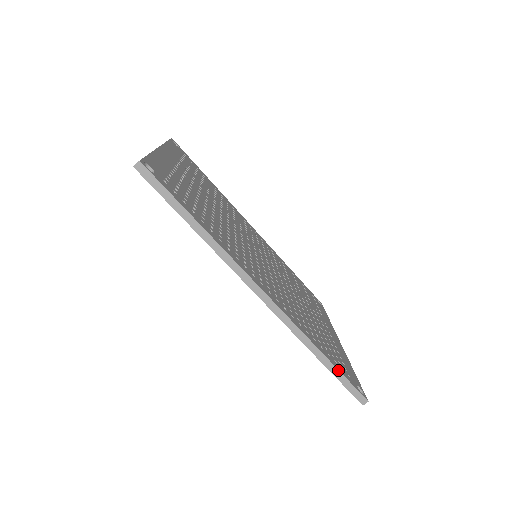
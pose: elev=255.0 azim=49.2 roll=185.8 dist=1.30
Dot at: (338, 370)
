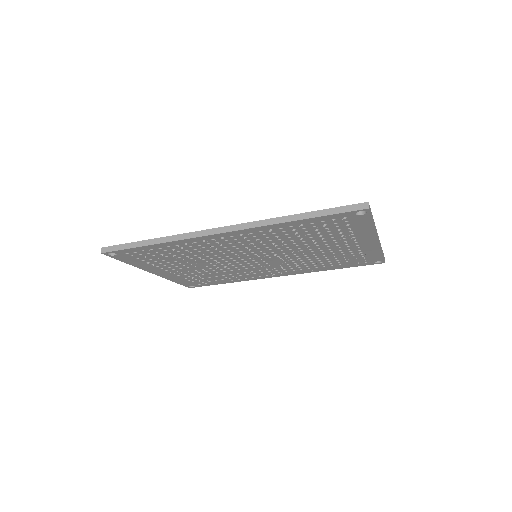
Dot at: (318, 211)
